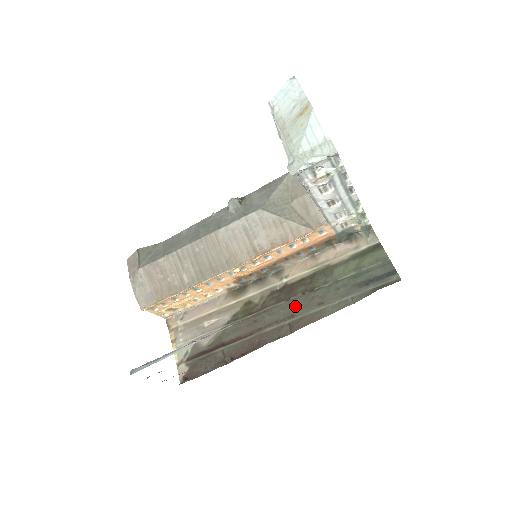
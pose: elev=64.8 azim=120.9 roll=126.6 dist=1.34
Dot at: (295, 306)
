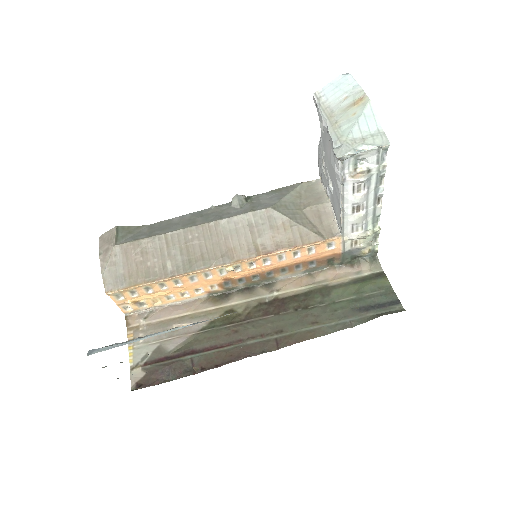
Dot at: (285, 321)
